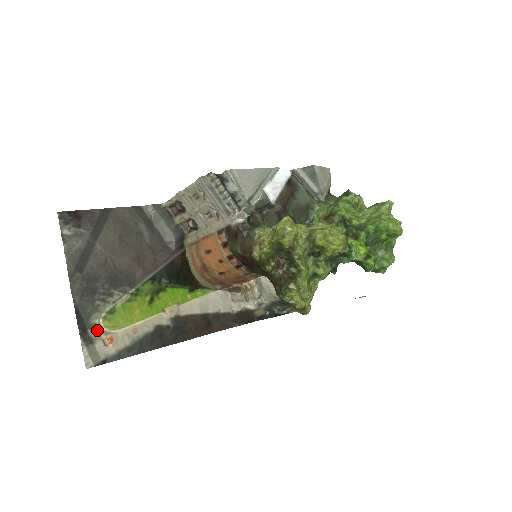
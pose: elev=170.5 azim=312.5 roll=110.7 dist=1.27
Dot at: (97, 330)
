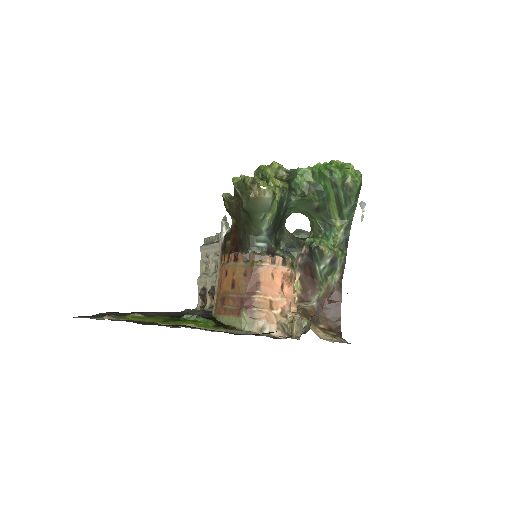
Dot at: occluded
